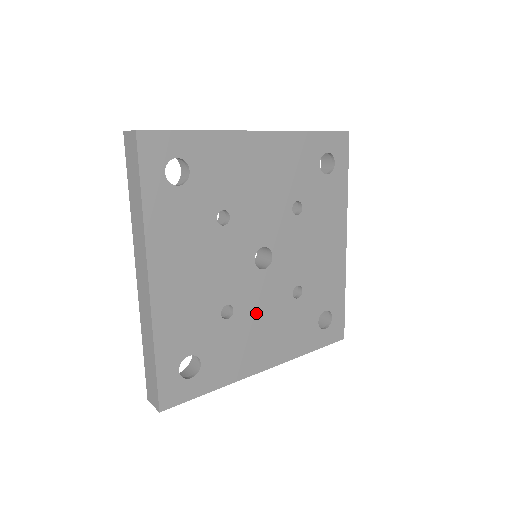
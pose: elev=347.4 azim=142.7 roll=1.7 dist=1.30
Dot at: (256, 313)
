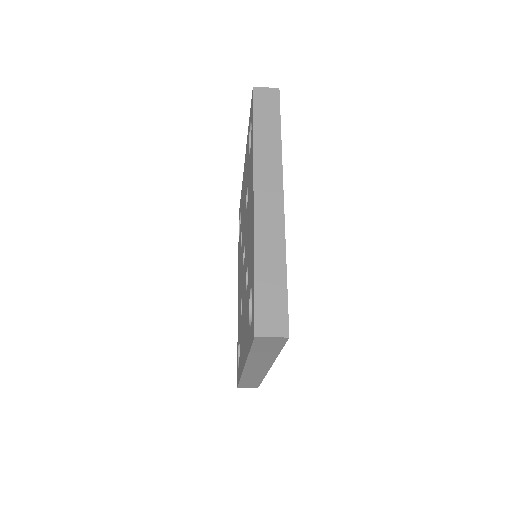
Dot at: occluded
